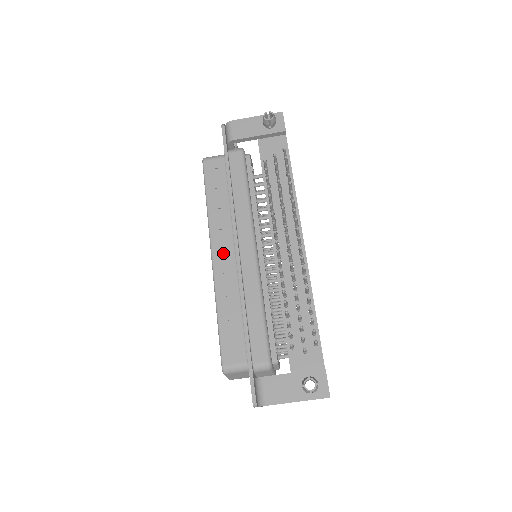
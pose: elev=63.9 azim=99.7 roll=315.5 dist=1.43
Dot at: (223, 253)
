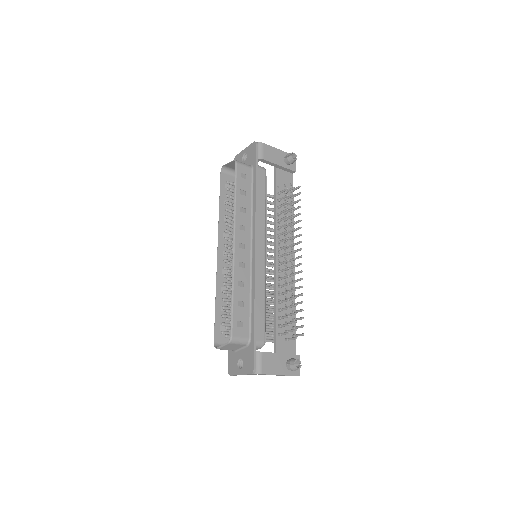
Dot at: (242, 245)
